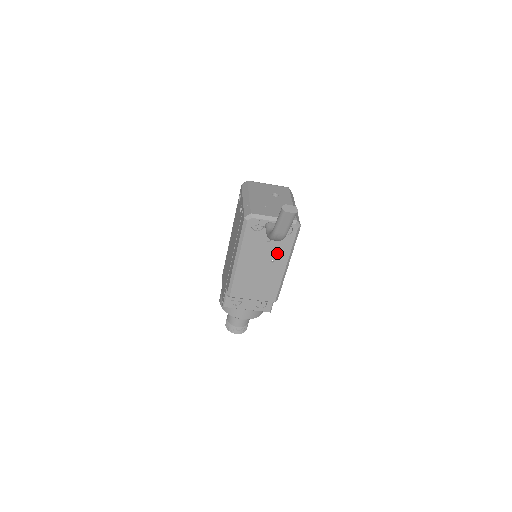
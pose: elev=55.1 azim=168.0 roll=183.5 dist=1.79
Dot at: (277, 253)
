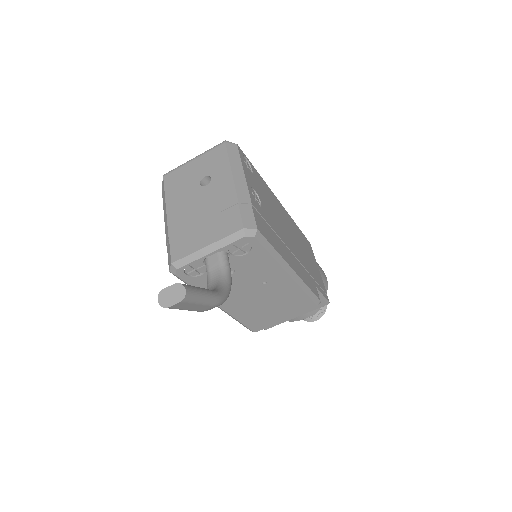
Dot at: (260, 273)
